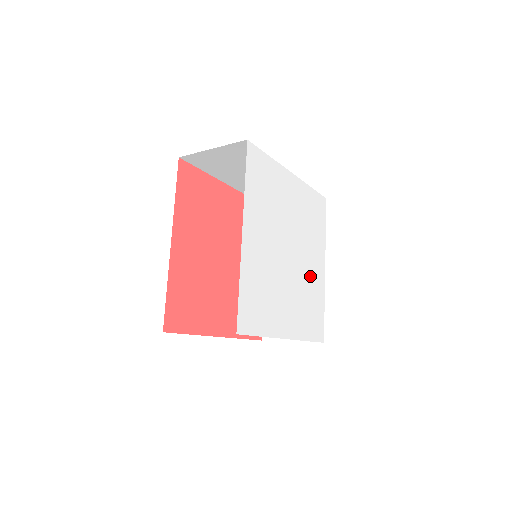
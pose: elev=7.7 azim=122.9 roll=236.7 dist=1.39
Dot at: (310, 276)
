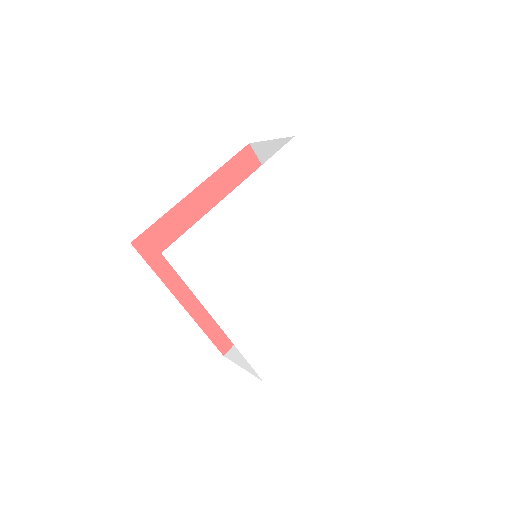
Dot at: (291, 306)
